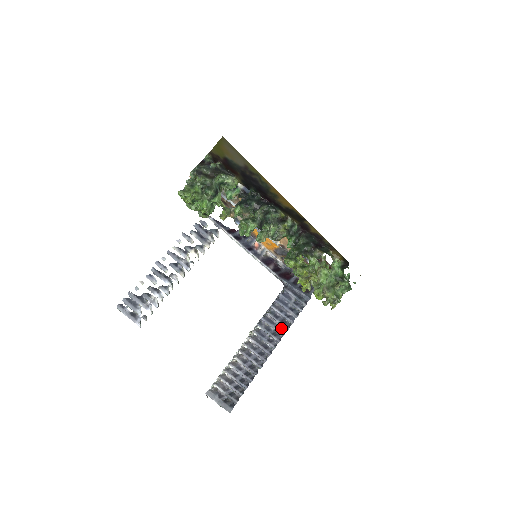
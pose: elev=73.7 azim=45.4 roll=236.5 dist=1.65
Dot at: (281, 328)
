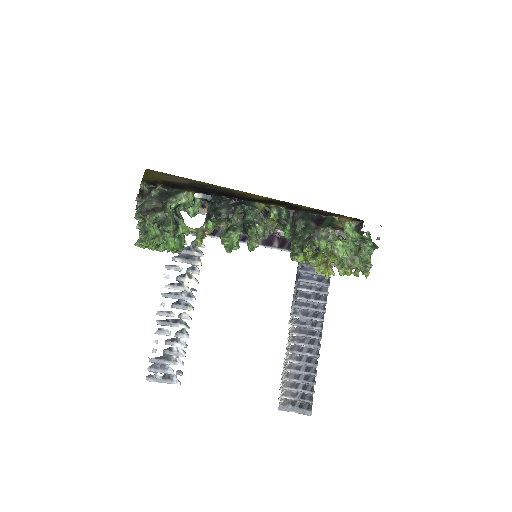
Dot at: (318, 305)
